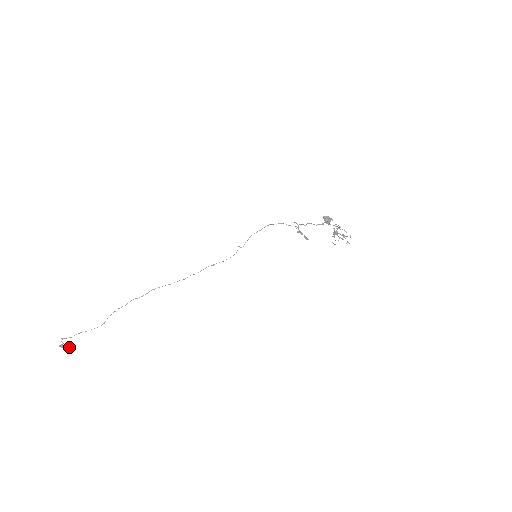
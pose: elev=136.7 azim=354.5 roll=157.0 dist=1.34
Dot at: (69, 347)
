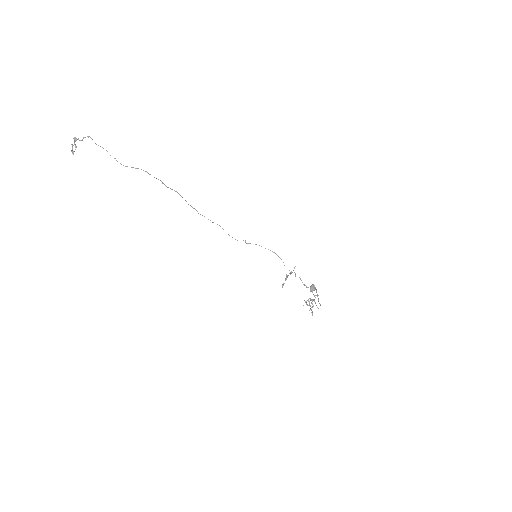
Dot at: occluded
